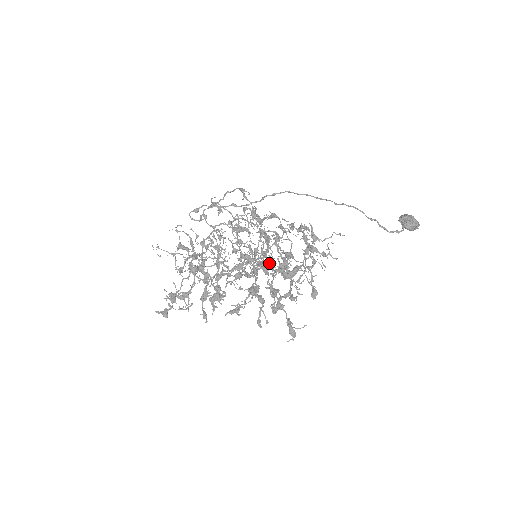
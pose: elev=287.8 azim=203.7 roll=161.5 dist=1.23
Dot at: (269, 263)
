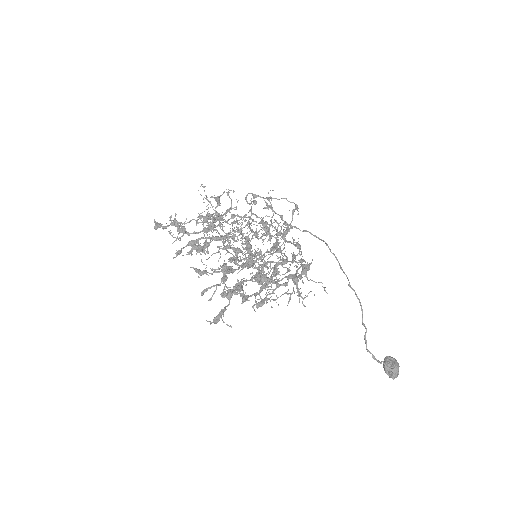
Dot at: occluded
